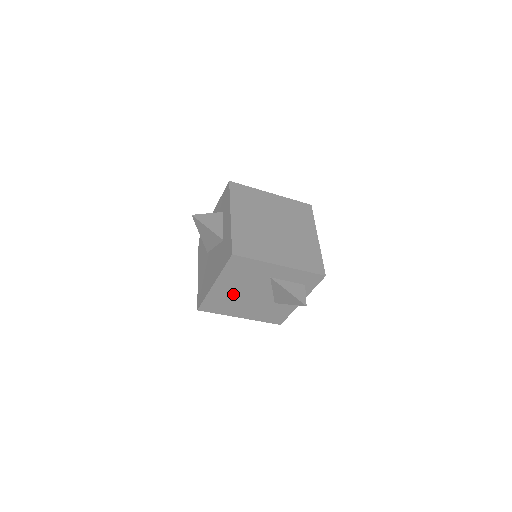
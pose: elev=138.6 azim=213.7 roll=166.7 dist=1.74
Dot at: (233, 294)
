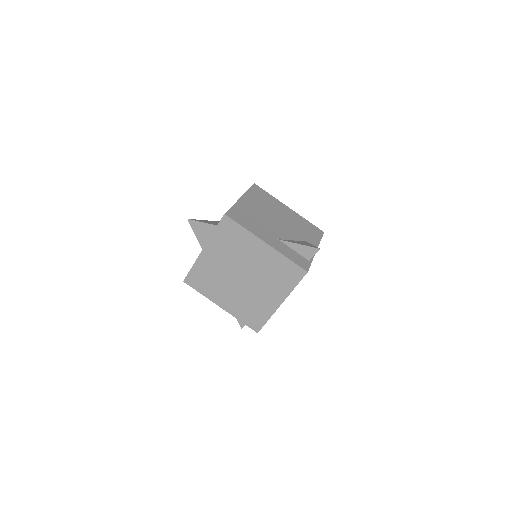
Dot at: occluded
